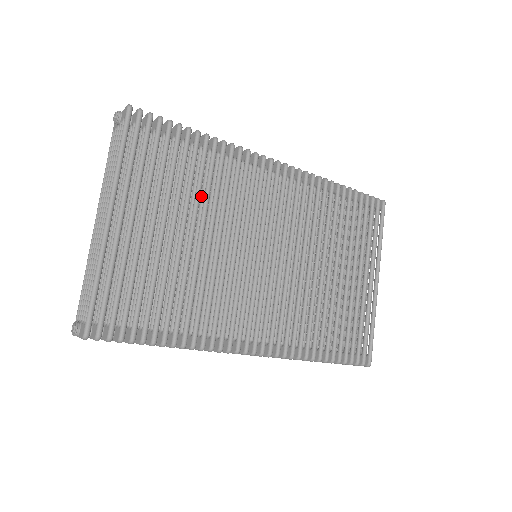
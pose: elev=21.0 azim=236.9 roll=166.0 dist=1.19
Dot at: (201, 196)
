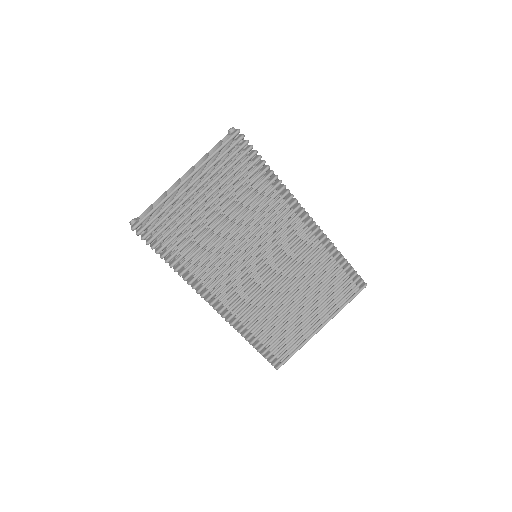
Dot at: (245, 202)
